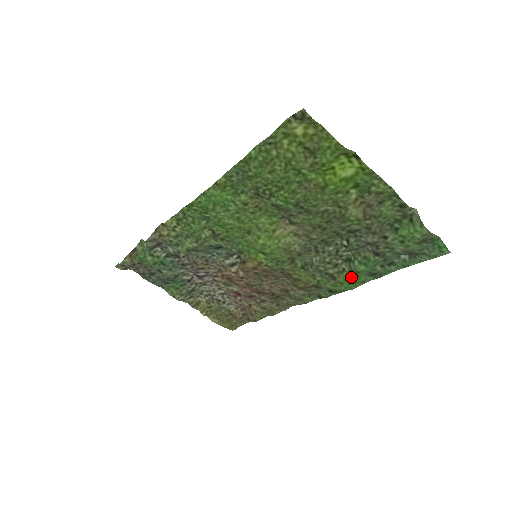
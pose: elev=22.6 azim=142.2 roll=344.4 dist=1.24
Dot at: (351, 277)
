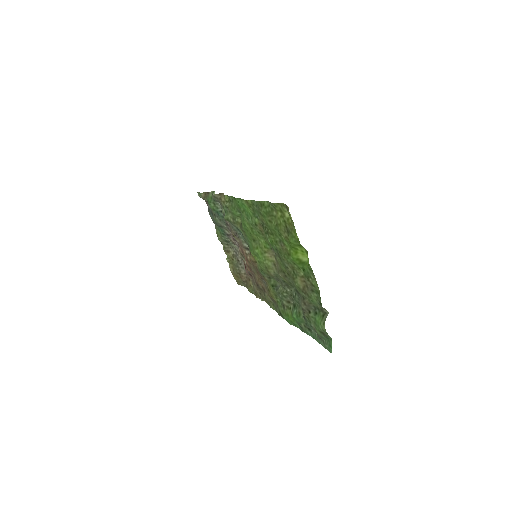
Dot at: (291, 316)
